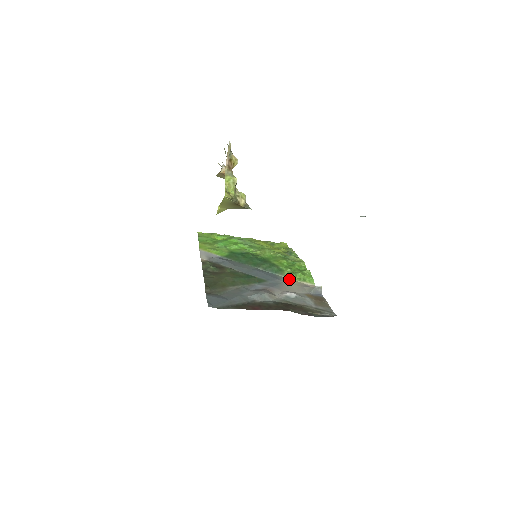
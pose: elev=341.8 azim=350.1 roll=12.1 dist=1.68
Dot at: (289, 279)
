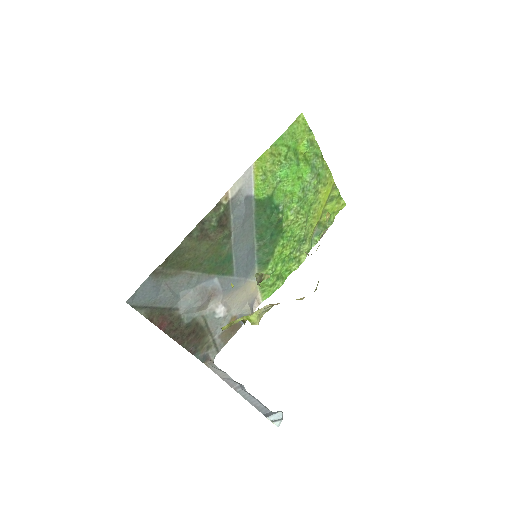
Dot at: (255, 281)
